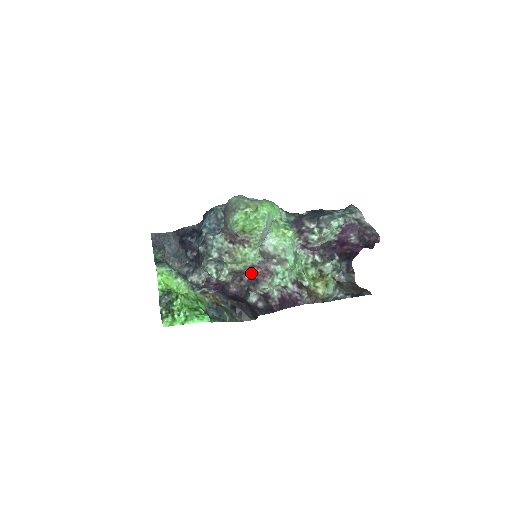
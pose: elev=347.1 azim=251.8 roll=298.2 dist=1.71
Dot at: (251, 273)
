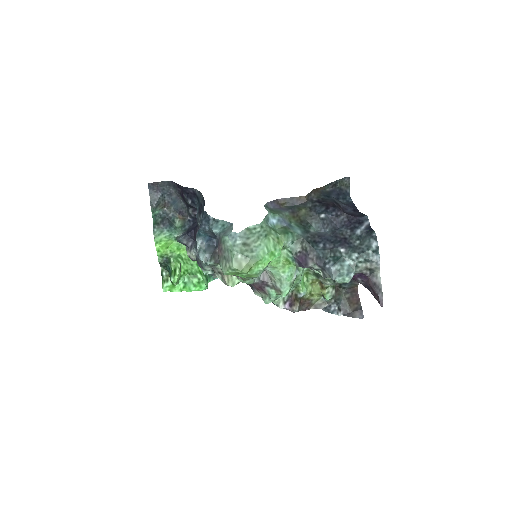
Dot at: occluded
